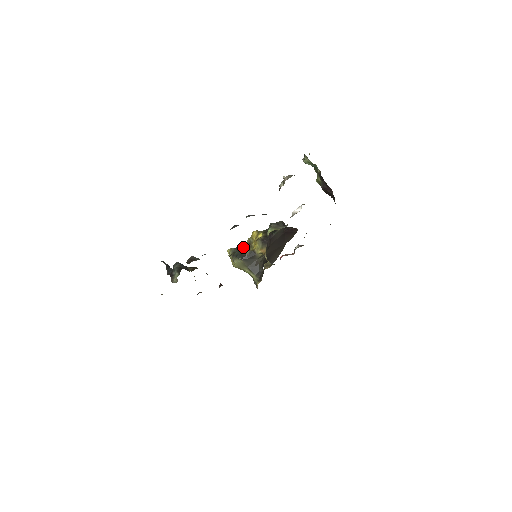
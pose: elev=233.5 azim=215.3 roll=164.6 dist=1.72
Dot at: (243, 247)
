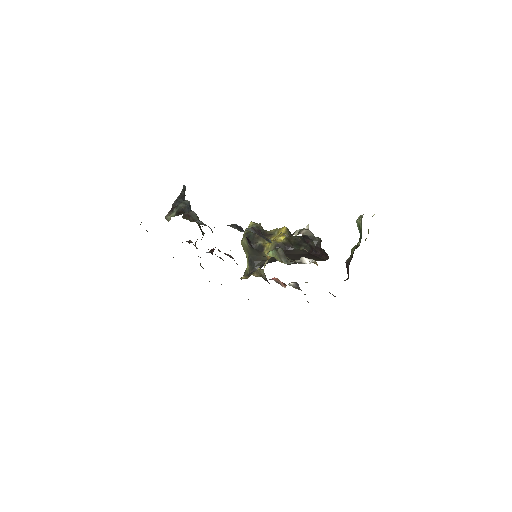
Dot at: (263, 233)
